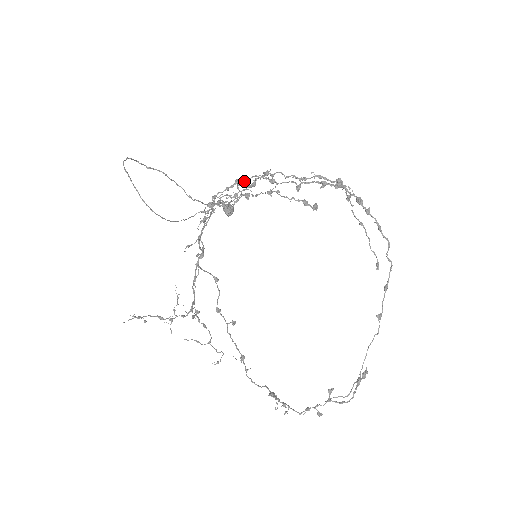
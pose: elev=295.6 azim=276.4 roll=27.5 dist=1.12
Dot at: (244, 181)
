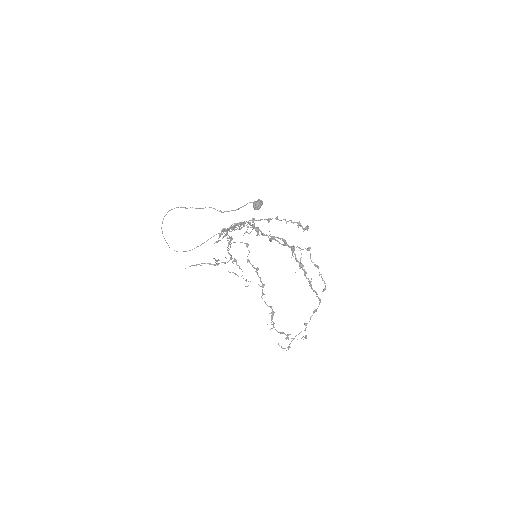
Dot at: occluded
